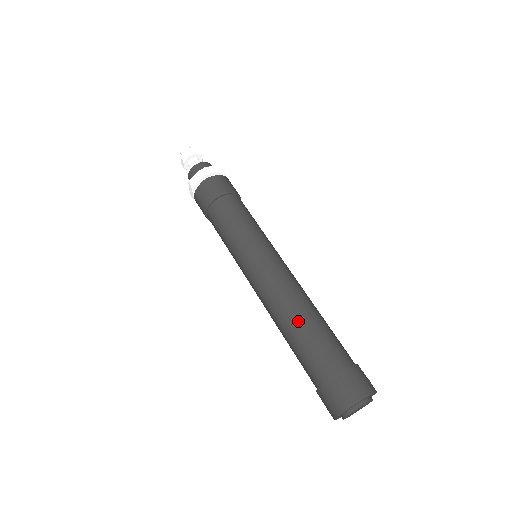
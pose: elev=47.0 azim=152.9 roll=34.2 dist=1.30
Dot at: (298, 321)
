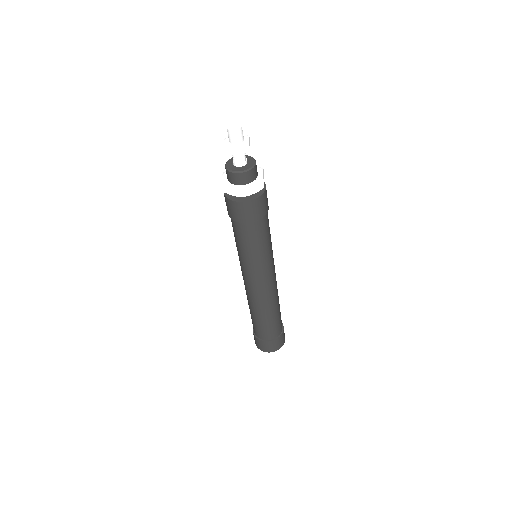
Dot at: (274, 311)
